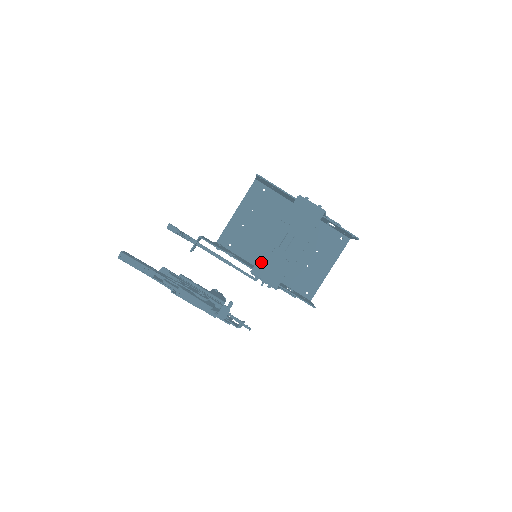
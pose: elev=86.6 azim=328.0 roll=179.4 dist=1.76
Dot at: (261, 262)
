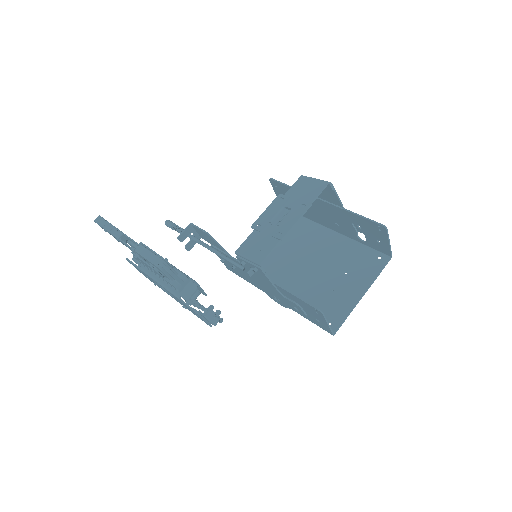
Dot at: (249, 241)
